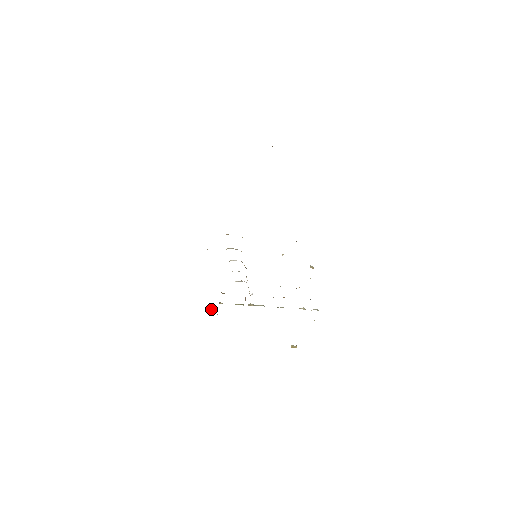
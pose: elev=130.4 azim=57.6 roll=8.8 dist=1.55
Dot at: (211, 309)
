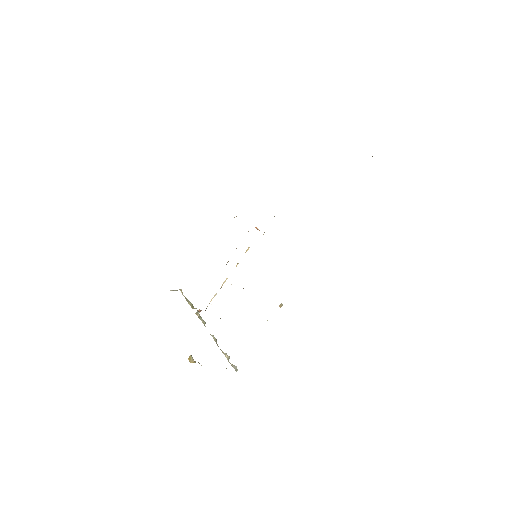
Dot at: occluded
